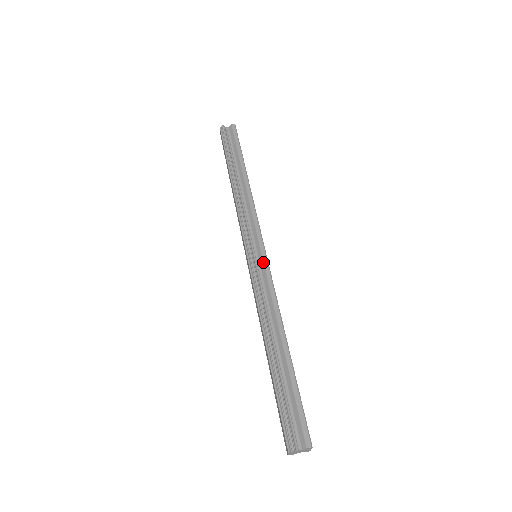
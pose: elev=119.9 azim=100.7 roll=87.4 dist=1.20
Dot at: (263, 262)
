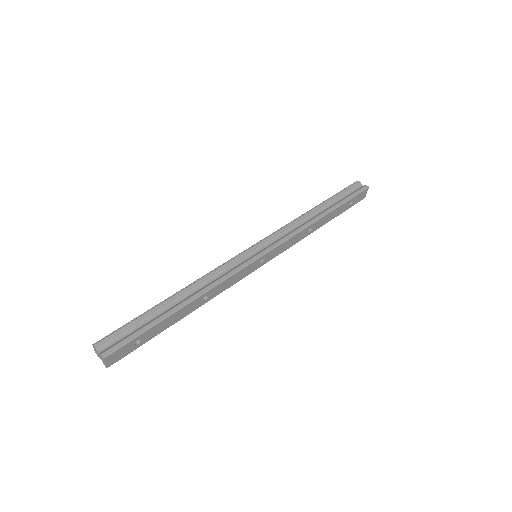
Dot at: (250, 259)
